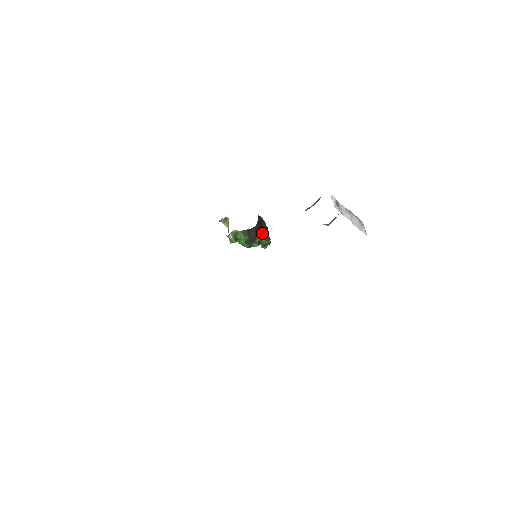
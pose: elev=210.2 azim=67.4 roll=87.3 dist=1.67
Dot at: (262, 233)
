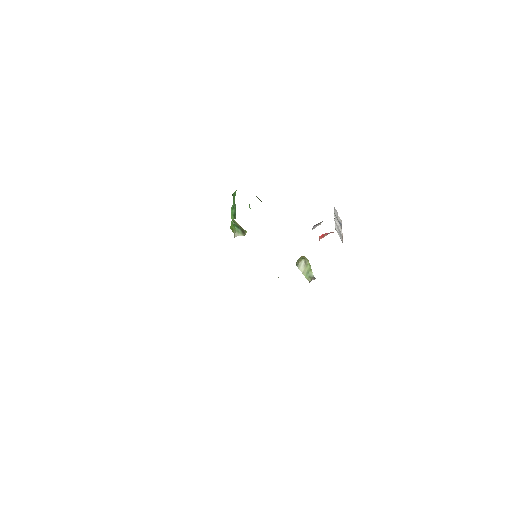
Dot at: occluded
